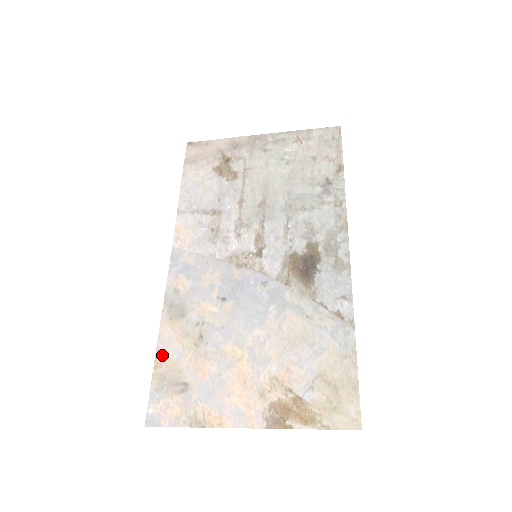
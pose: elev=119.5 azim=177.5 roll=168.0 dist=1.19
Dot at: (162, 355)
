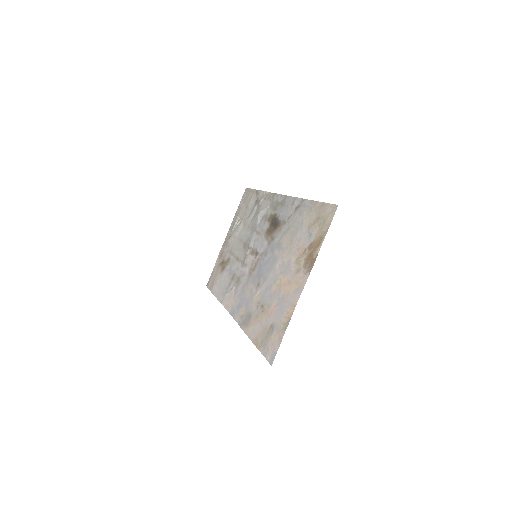
Dot at: (255, 338)
